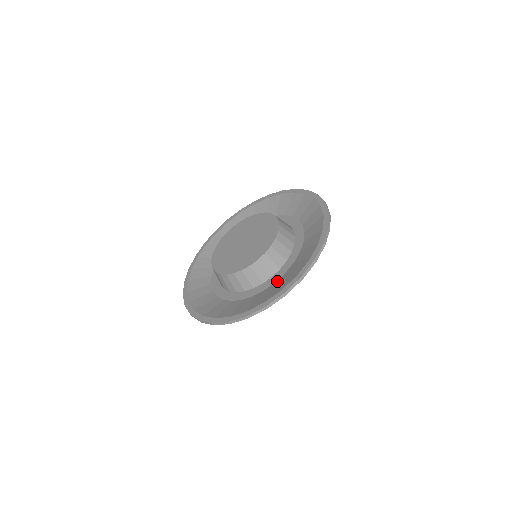
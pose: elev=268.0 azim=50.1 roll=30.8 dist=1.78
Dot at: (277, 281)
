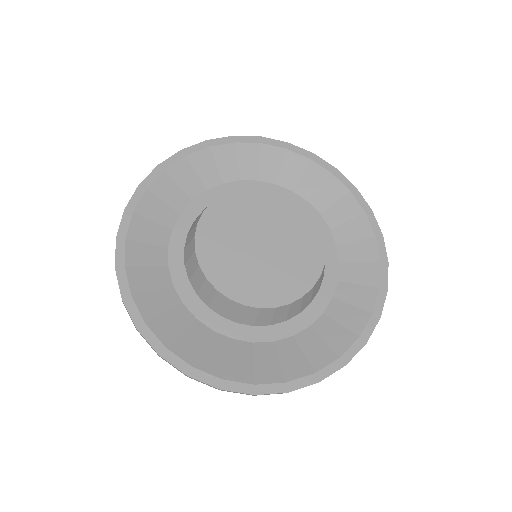
Dot at: (256, 345)
